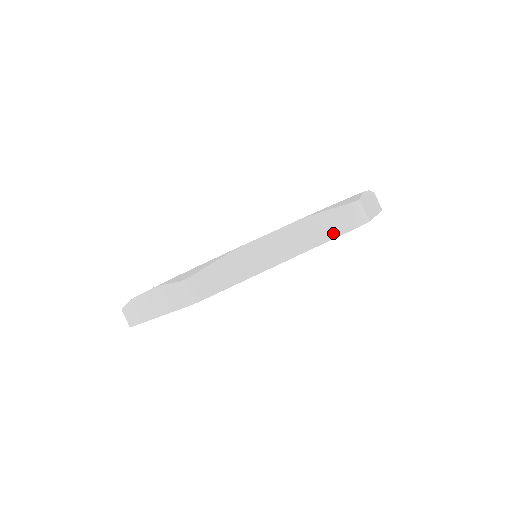
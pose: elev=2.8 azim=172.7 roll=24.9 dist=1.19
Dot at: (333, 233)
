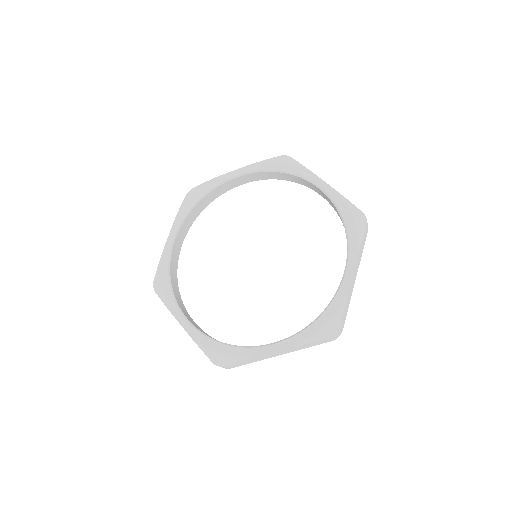
Dot at: (364, 244)
